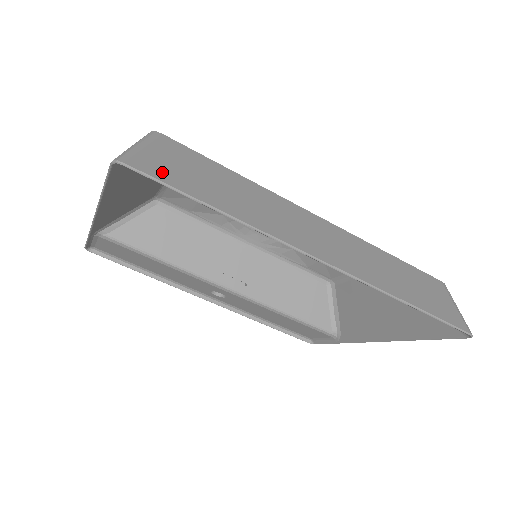
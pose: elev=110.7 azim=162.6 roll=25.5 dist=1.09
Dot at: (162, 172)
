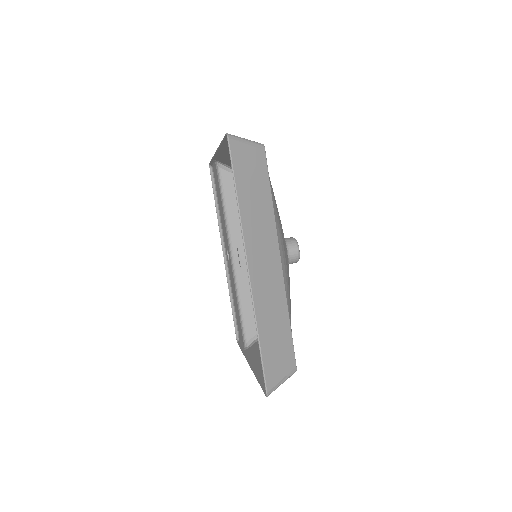
Dot at: (238, 159)
